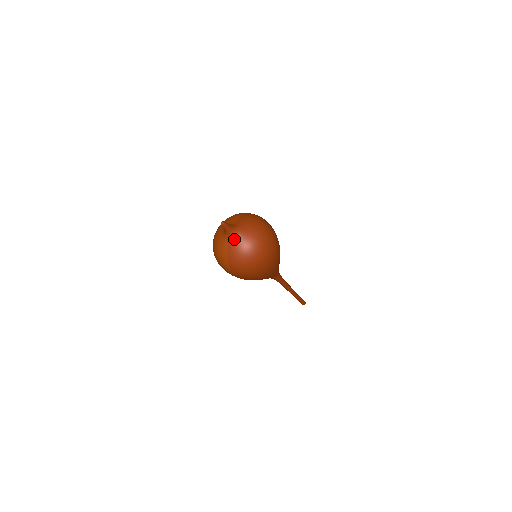
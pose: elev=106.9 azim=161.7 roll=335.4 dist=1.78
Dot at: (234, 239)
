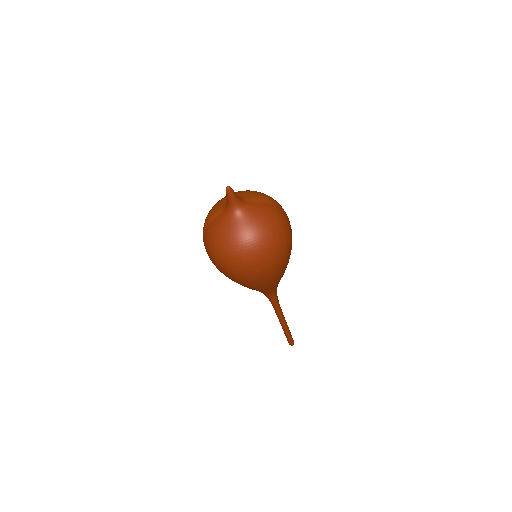
Dot at: (228, 216)
